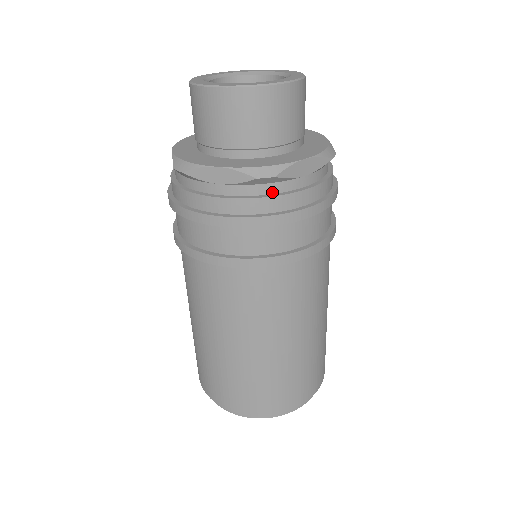
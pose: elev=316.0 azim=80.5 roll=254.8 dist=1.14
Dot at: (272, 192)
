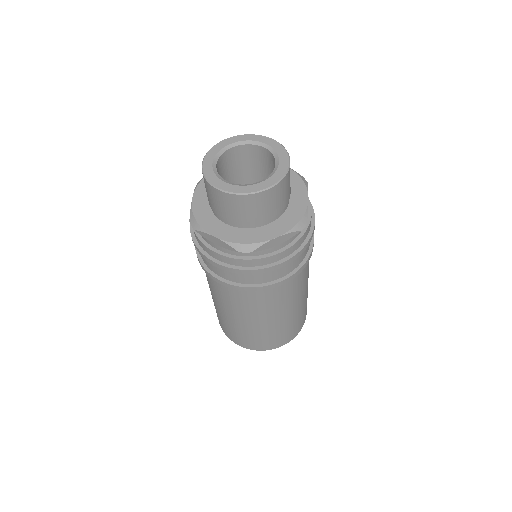
Dot at: occluded
